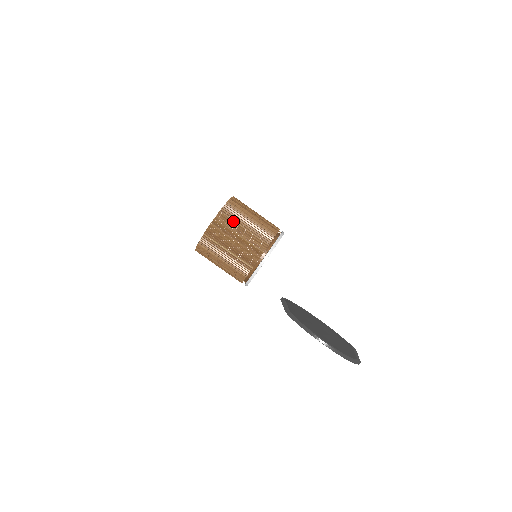
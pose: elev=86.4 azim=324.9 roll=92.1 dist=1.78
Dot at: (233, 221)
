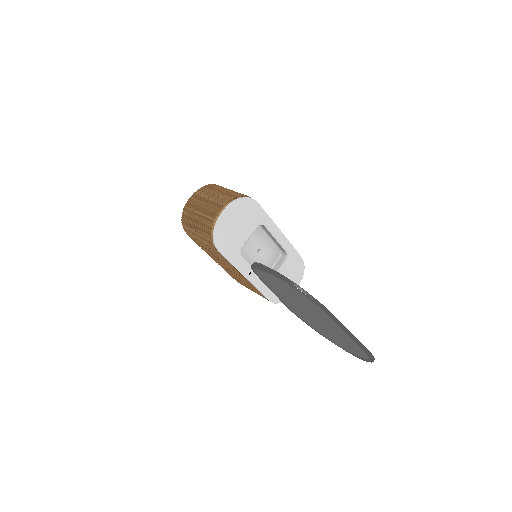
Dot at: (208, 192)
